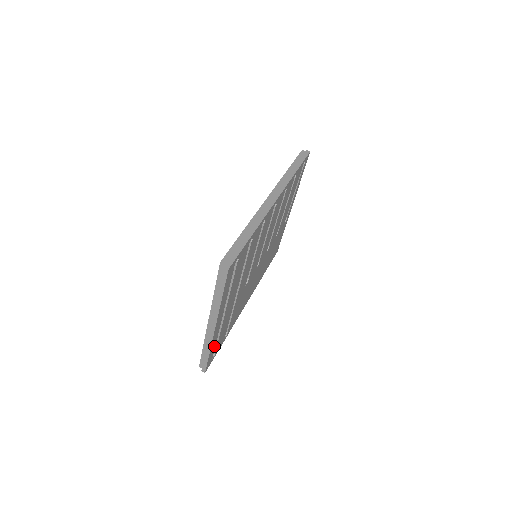
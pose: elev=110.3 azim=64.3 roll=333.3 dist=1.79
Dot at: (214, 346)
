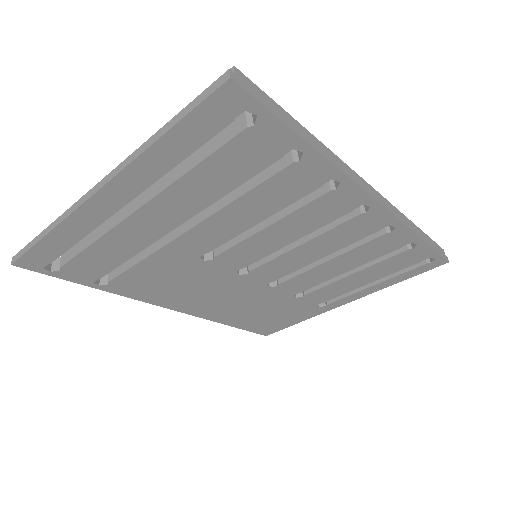
Dot at: (67, 244)
